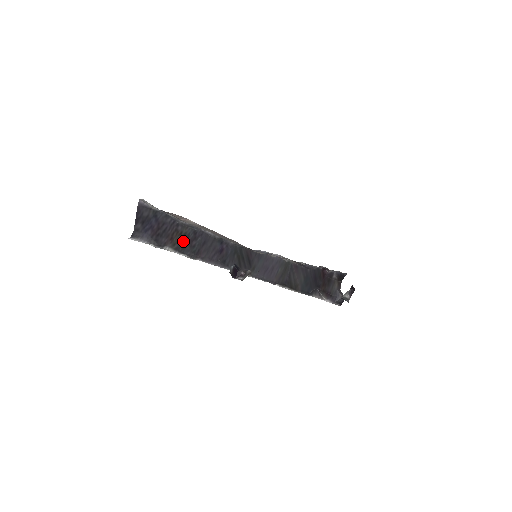
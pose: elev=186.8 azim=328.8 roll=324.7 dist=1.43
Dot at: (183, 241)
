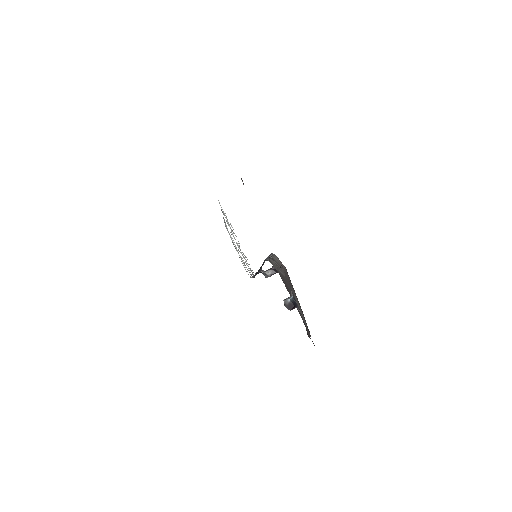
Dot at: occluded
